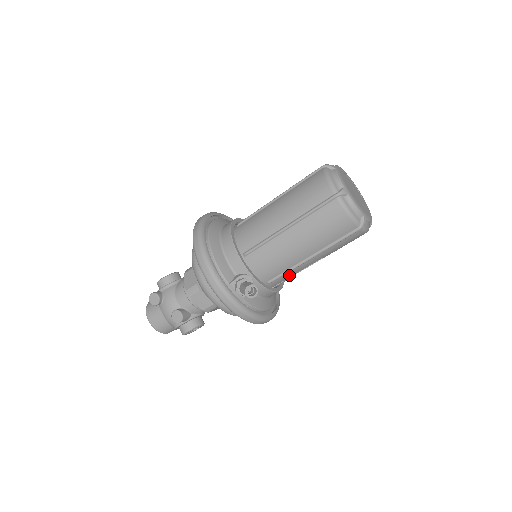
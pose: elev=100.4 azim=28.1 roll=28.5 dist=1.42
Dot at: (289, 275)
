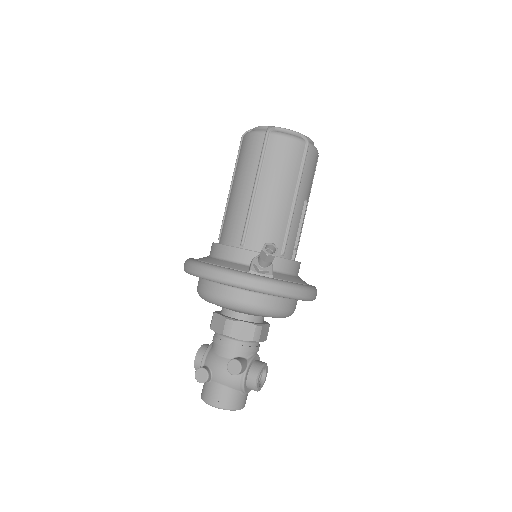
Dot at: (293, 236)
